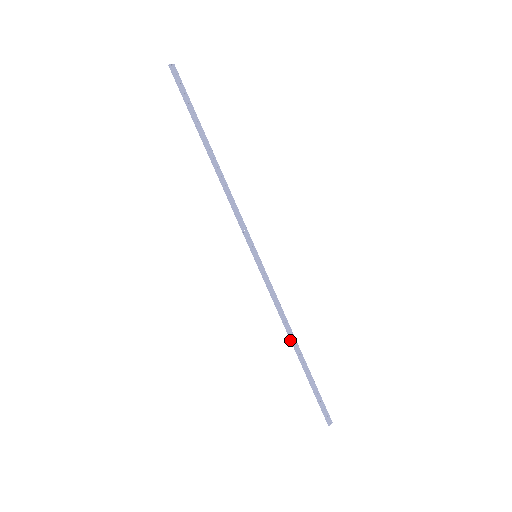
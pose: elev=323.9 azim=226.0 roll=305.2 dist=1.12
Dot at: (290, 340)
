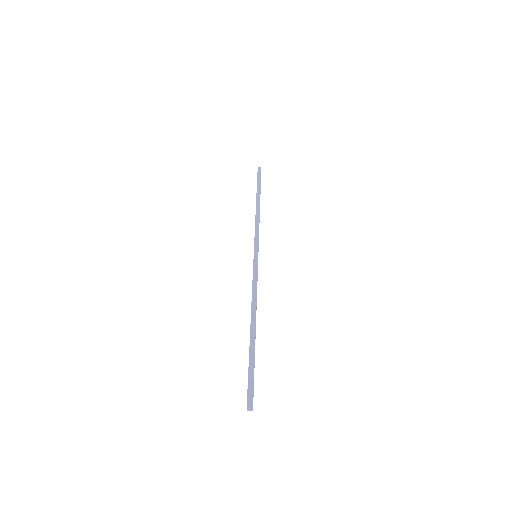
Dot at: (251, 318)
